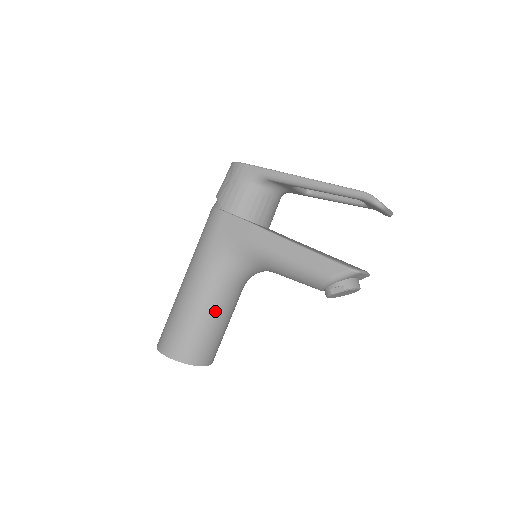
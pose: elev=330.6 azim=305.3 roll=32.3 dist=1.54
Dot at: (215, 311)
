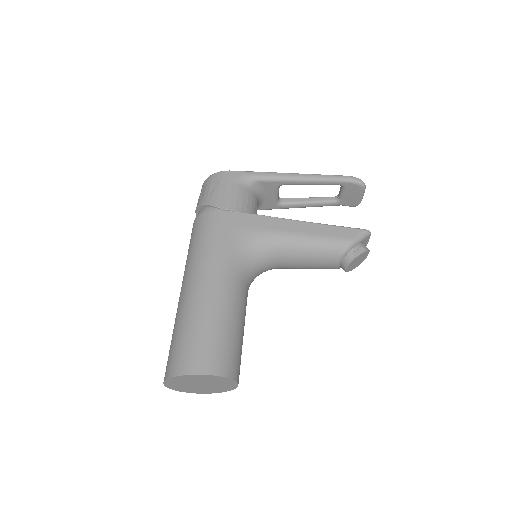
Dot at: (239, 310)
